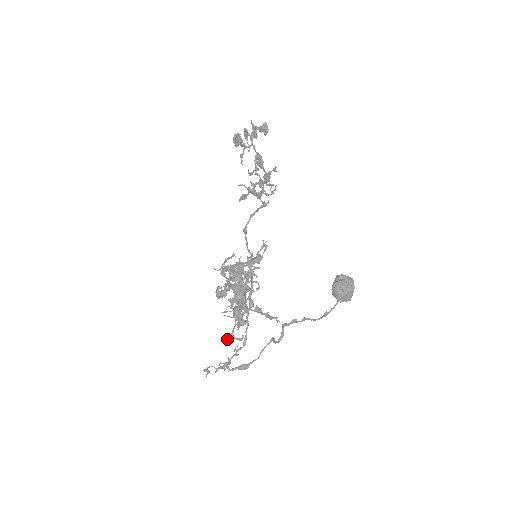
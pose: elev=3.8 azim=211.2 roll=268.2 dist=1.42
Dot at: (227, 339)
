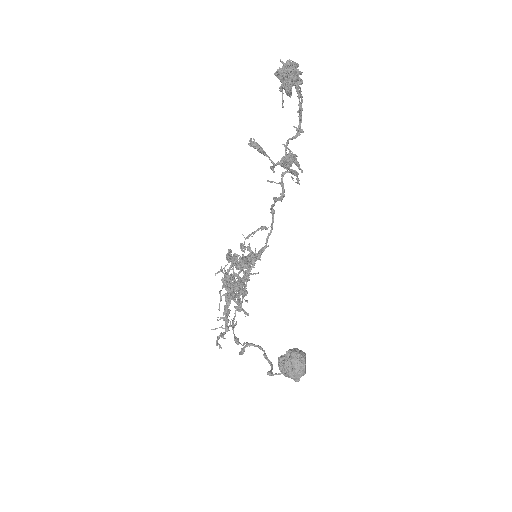
Dot at: (235, 307)
